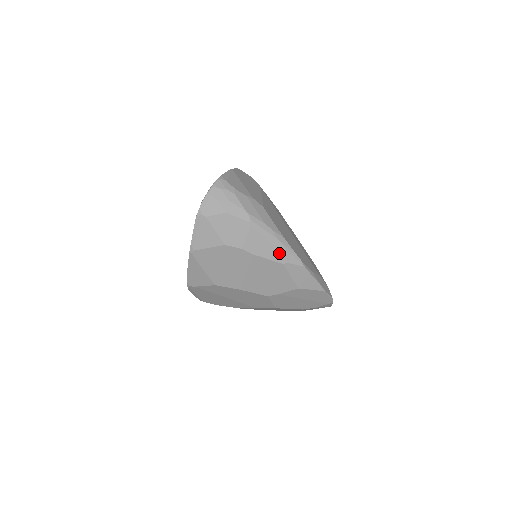
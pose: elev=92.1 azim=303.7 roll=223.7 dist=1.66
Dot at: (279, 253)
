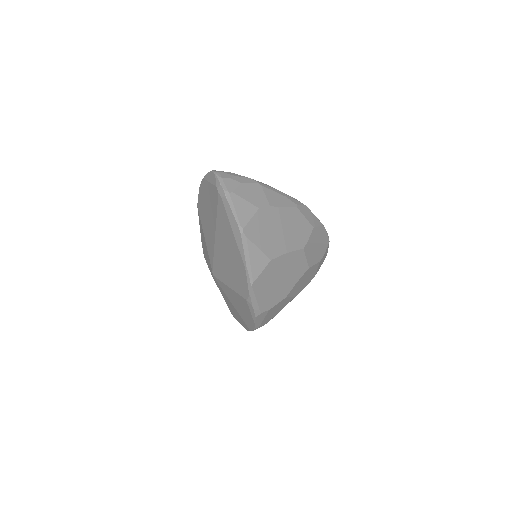
Dot at: (288, 200)
